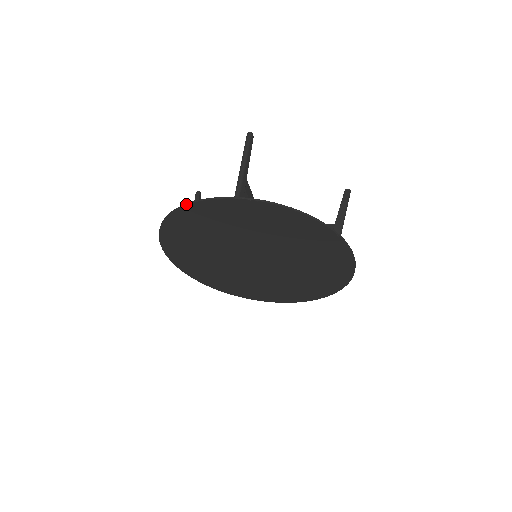
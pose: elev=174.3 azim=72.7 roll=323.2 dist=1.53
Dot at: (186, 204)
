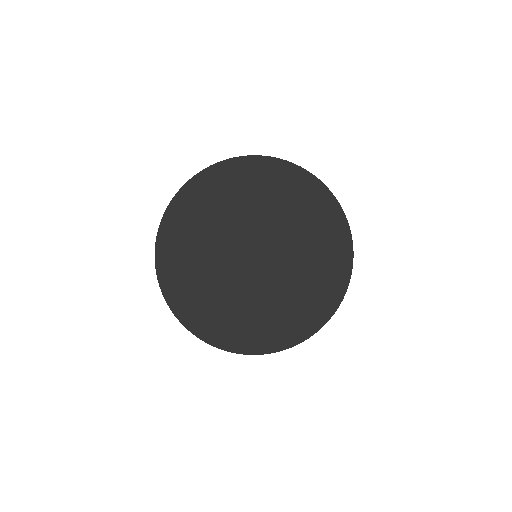
Dot at: (223, 160)
